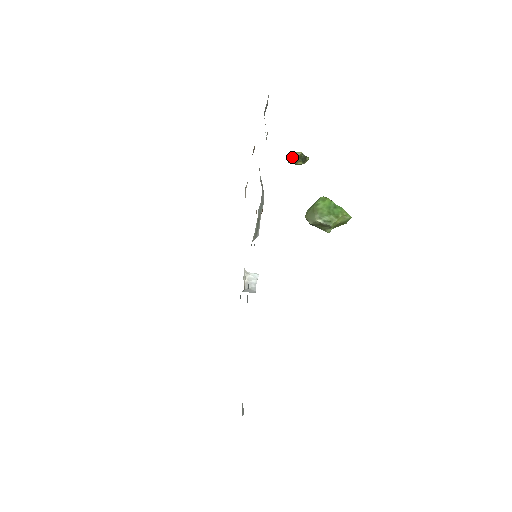
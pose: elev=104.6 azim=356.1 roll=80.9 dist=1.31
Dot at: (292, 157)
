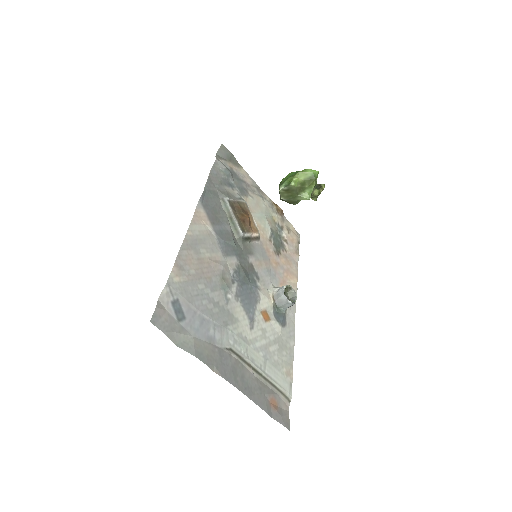
Dot at: occluded
